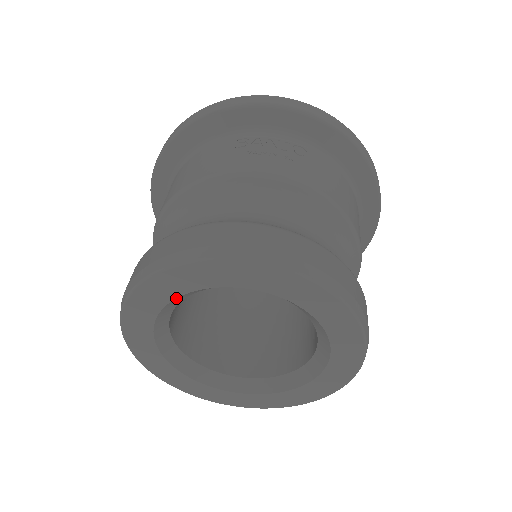
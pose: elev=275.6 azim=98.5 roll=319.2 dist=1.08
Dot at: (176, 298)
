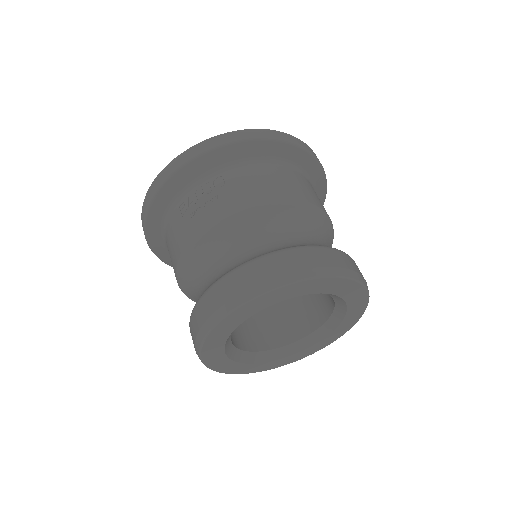
Dot at: (225, 344)
